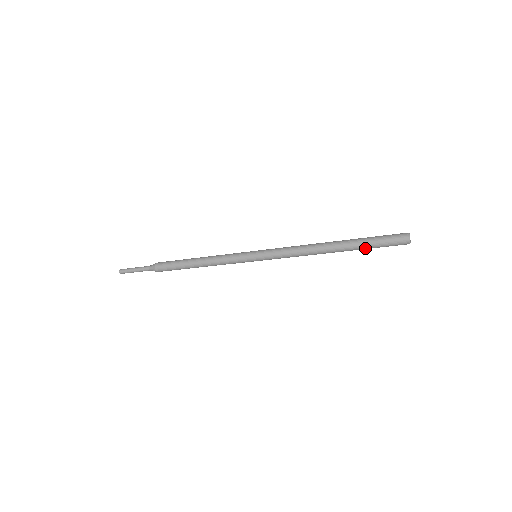
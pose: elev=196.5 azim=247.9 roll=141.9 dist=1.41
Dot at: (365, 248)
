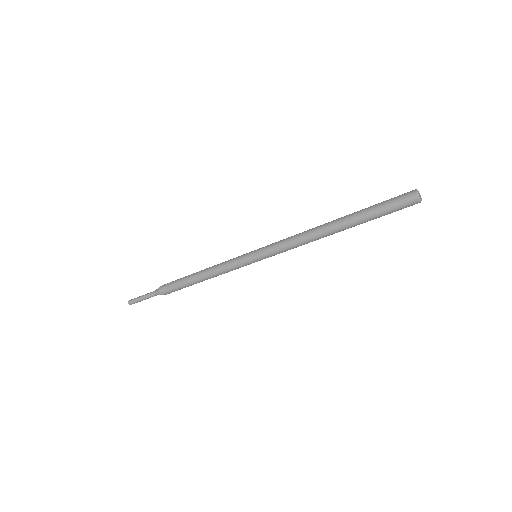
Dot at: (368, 216)
